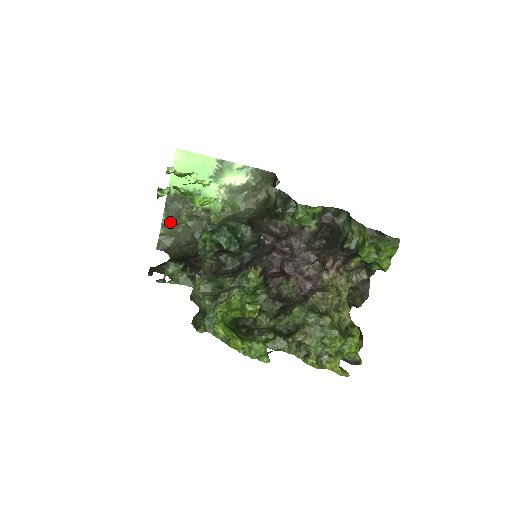
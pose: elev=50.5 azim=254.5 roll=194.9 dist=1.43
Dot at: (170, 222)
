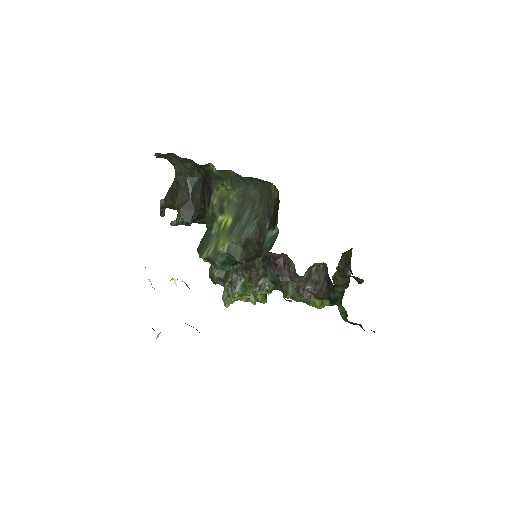
Dot at: occluded
